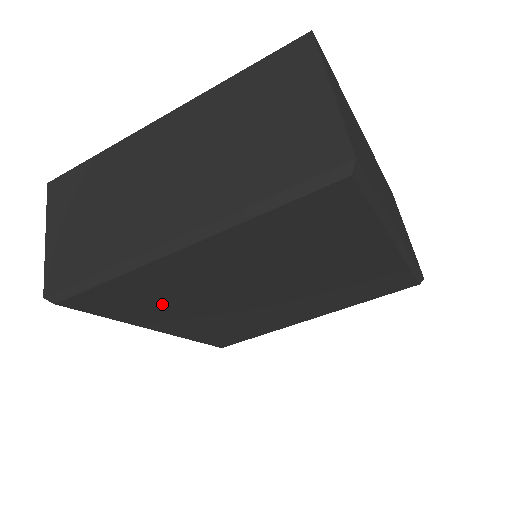
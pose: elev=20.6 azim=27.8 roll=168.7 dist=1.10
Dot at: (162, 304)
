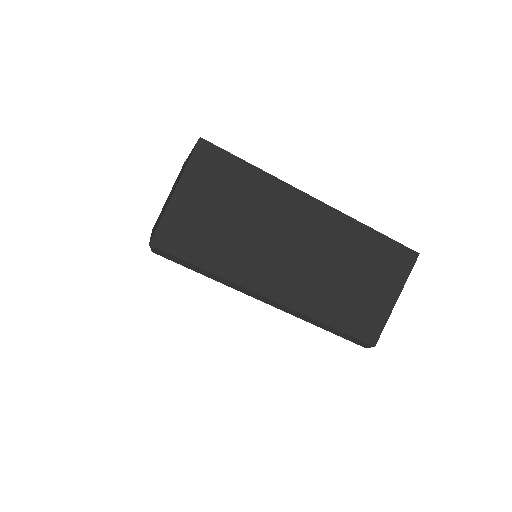
Dot at: occluded
